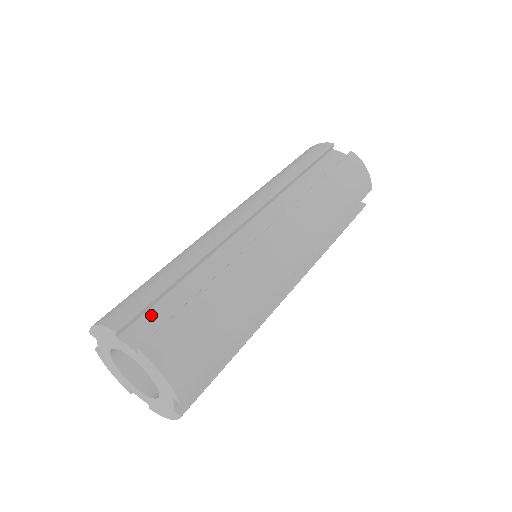
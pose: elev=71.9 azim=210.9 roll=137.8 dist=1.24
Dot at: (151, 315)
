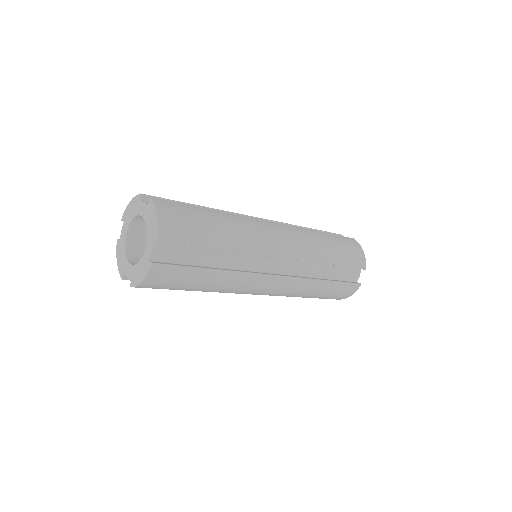
Dot at: occluded
